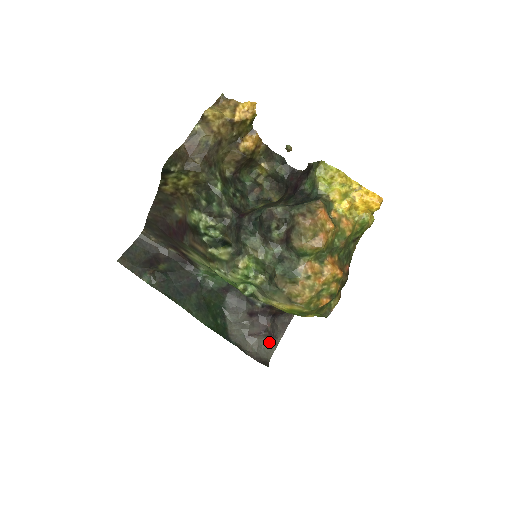
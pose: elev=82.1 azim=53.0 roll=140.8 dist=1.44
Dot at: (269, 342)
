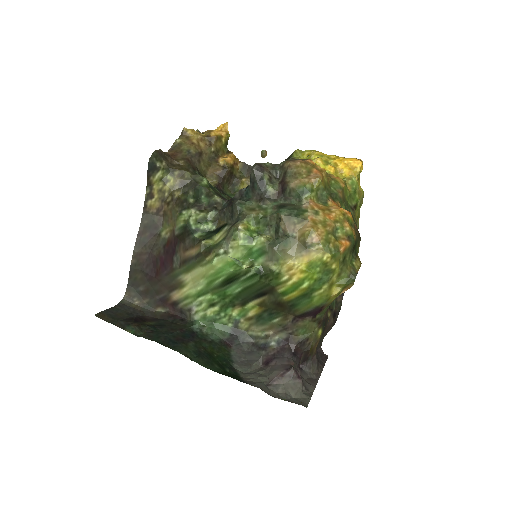
Dot at: (299, 390)
